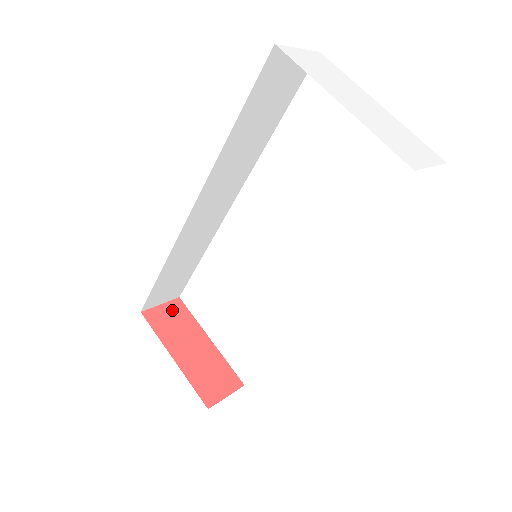
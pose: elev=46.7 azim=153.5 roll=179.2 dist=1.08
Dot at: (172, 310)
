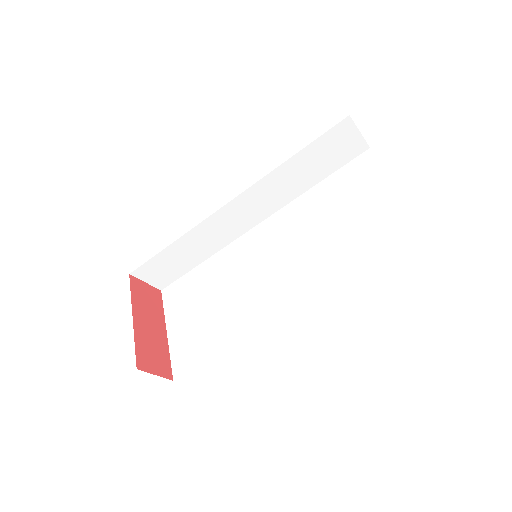
Dot at: (151, 292)
